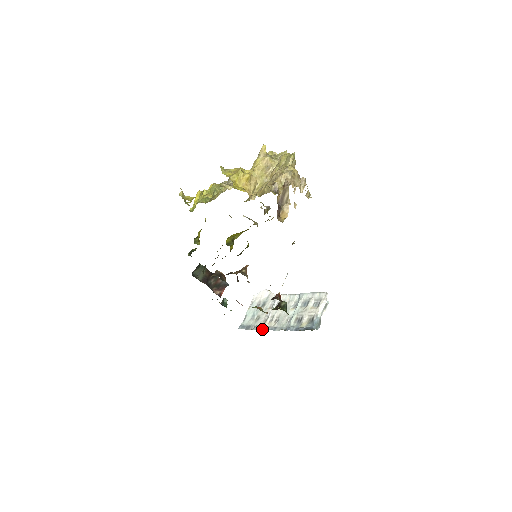
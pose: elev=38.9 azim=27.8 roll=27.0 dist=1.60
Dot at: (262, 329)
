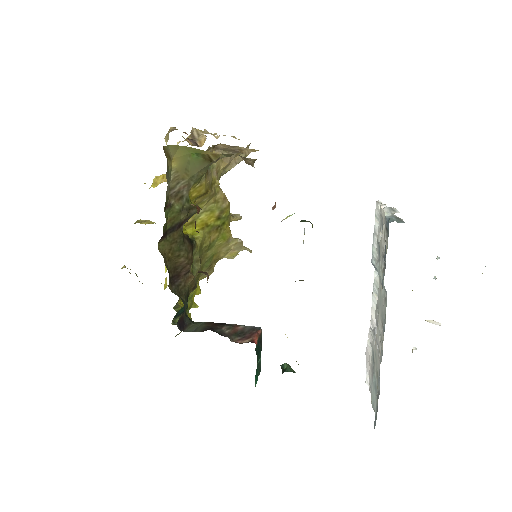
Dot at: occluded
